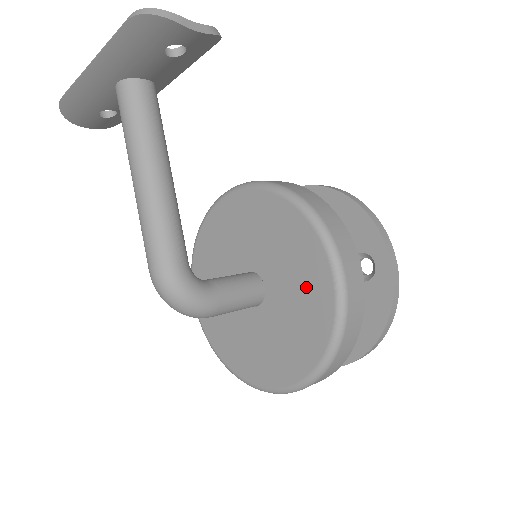
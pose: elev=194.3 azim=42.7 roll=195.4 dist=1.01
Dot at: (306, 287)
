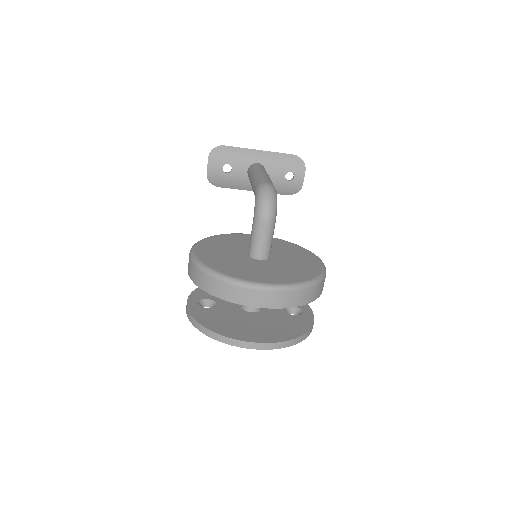
Dot at: (303, 261)
